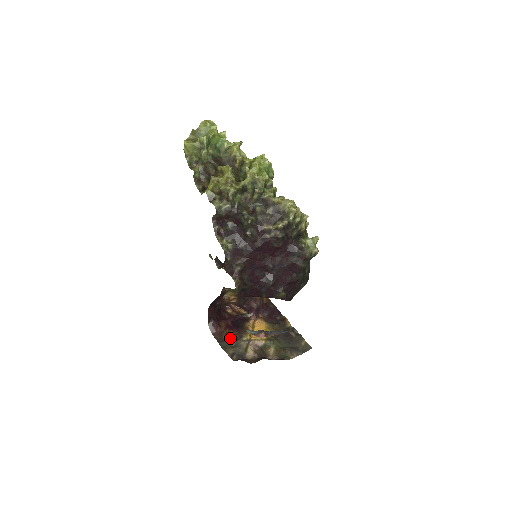
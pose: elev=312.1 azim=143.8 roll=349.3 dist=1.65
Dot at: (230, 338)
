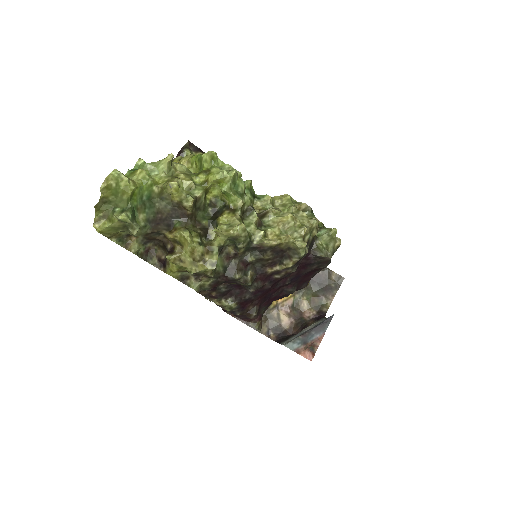
Dot at: occluded
